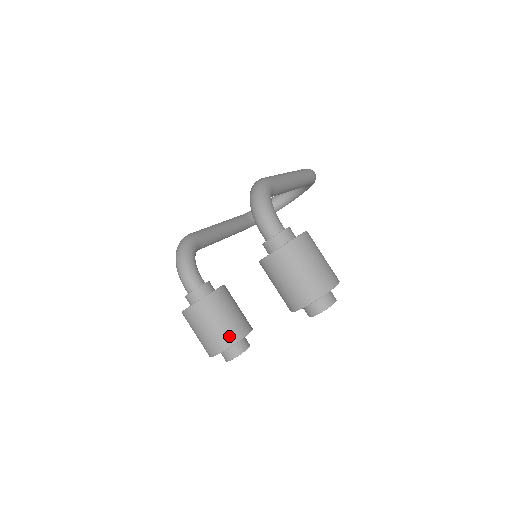
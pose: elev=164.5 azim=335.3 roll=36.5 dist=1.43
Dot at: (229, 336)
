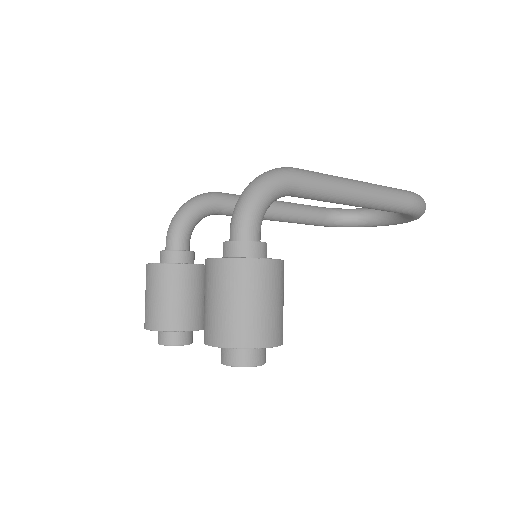
Dot at: (162, 319)
